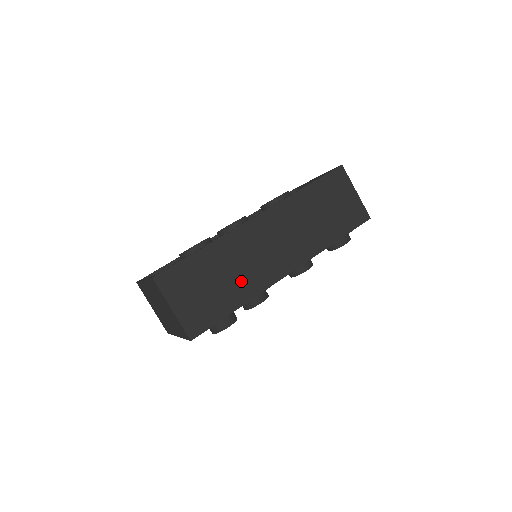
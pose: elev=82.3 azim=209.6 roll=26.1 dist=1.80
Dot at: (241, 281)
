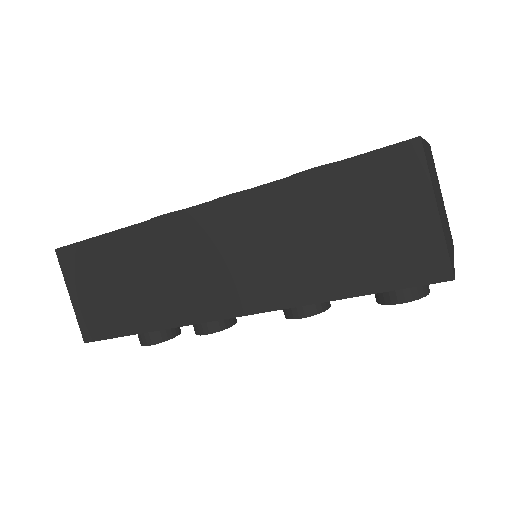
Dot at: (156, 297)
